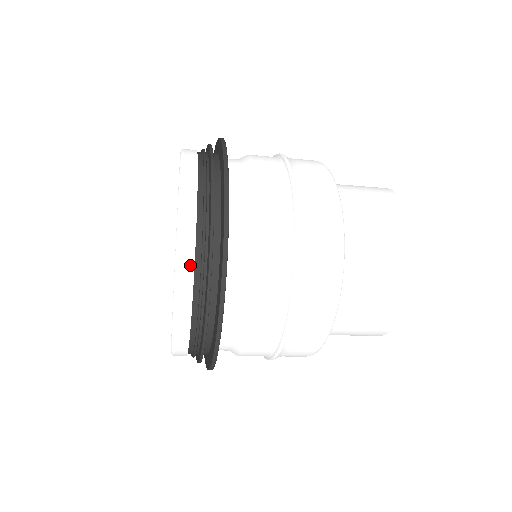
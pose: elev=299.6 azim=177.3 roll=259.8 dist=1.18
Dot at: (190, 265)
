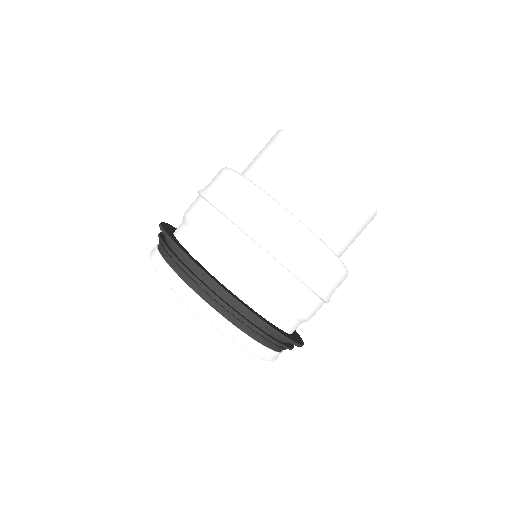
Dot at: (269, 352)
